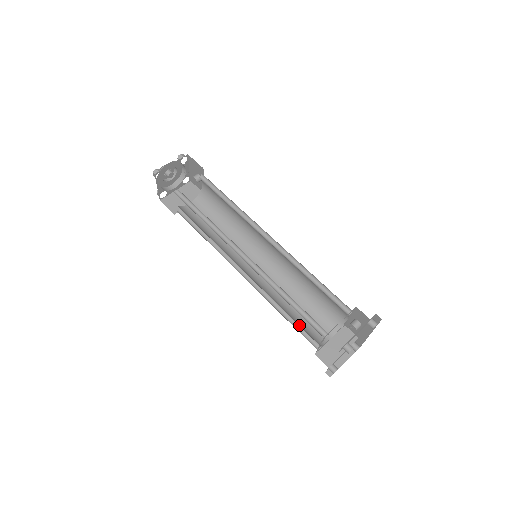
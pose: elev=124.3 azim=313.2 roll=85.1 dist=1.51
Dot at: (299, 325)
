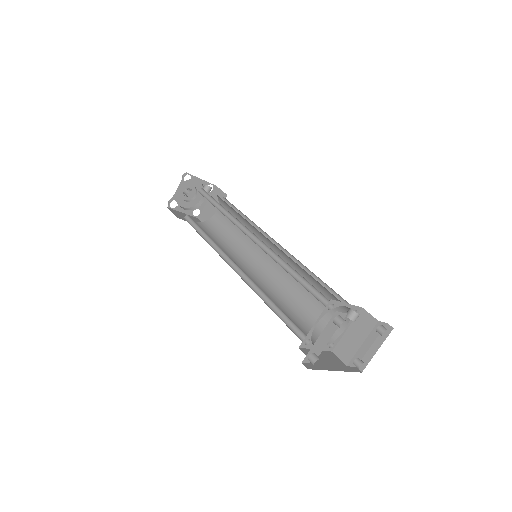
Dot at: (304, 324)
